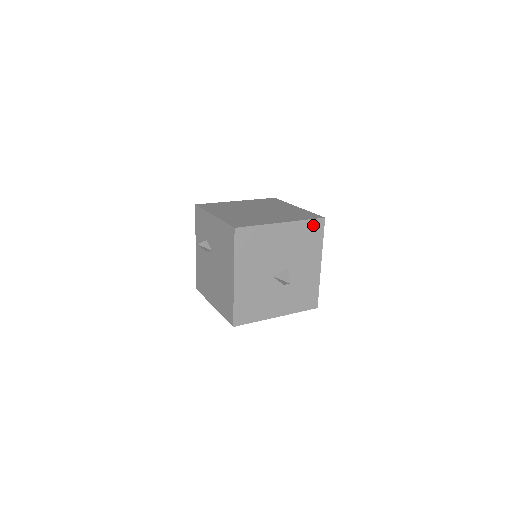
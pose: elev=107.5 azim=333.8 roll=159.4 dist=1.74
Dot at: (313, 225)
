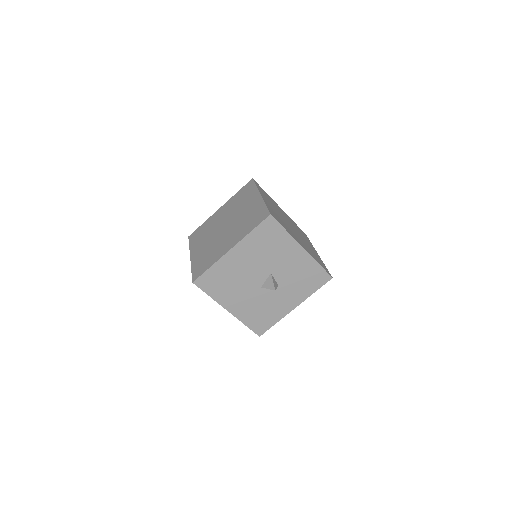
Dot at: (264, 228)
